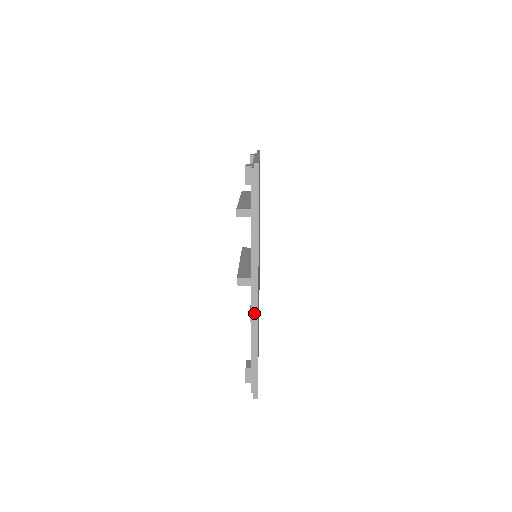
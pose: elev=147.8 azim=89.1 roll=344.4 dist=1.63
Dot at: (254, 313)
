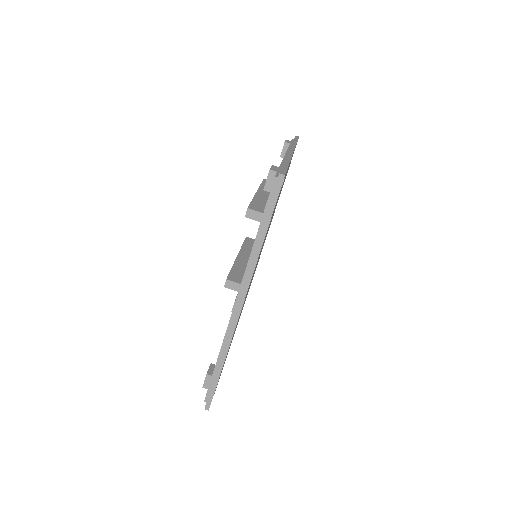
Dot at: (231, 328)
